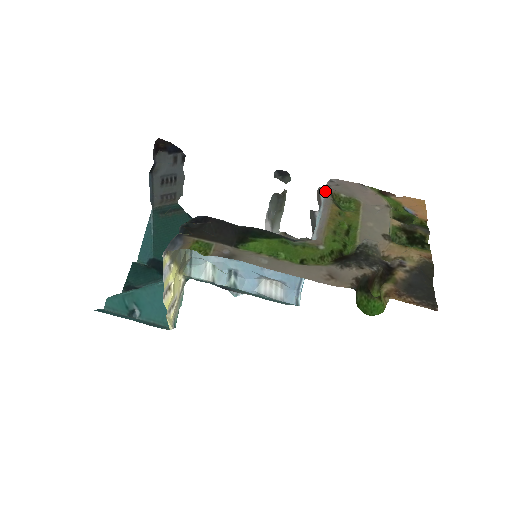
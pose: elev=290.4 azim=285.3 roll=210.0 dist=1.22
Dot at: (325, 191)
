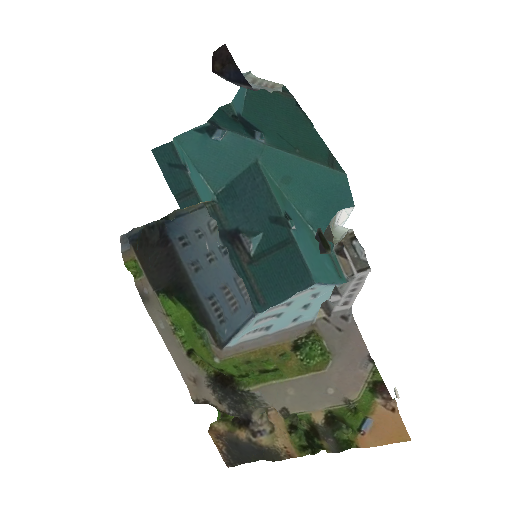
Dot at: (316, 319)
